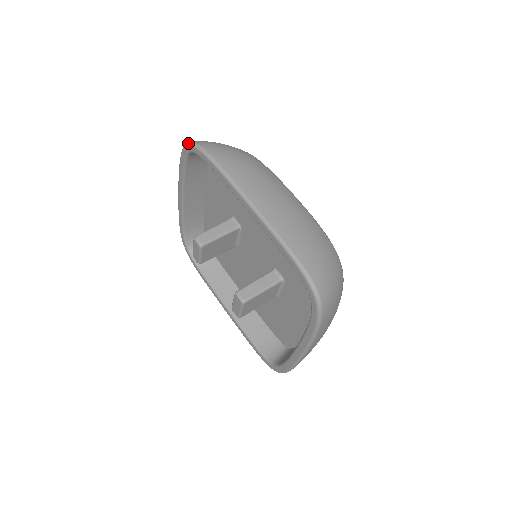
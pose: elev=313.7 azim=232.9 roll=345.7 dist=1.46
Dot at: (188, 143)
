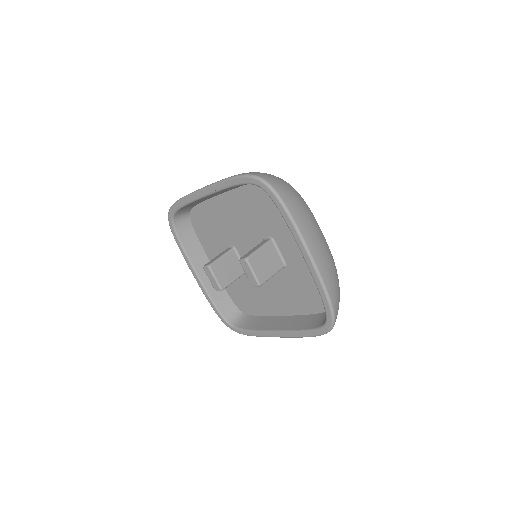
Dot at: (168, 216)
